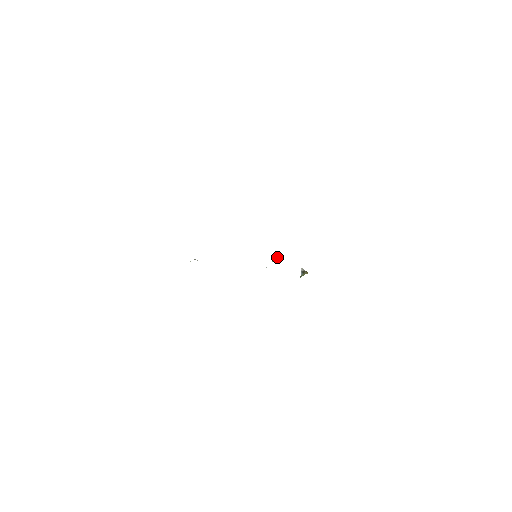
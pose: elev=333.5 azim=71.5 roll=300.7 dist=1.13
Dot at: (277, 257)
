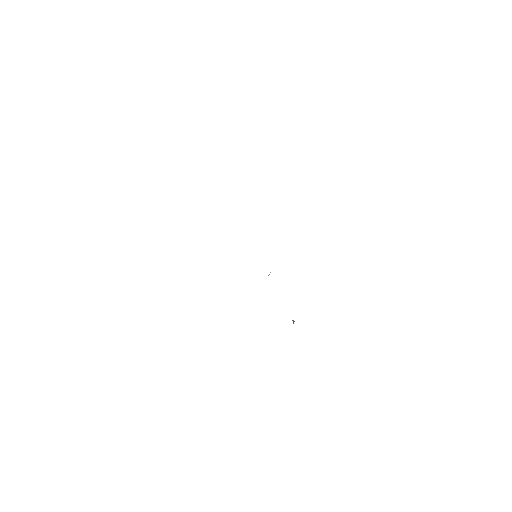
Dot at: occluded
